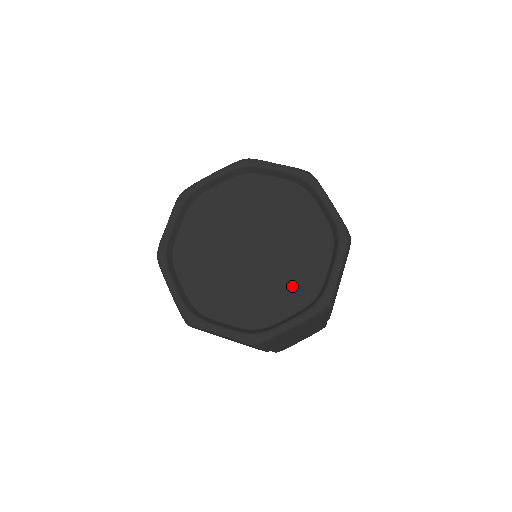
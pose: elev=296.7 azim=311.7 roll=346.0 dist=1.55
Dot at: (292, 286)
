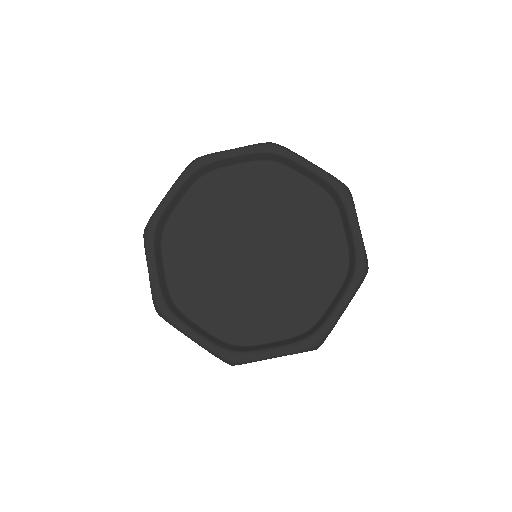
Dot at: (318, 268)
